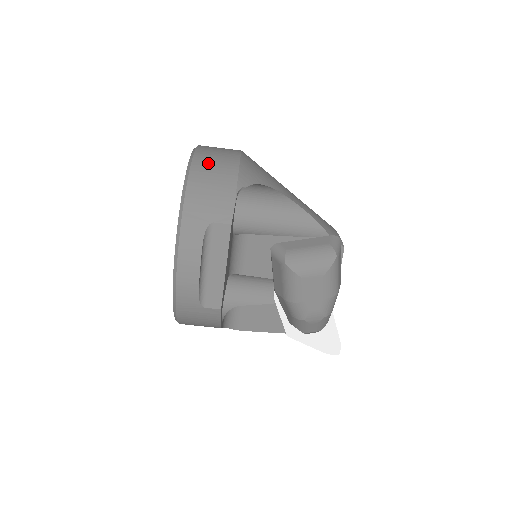
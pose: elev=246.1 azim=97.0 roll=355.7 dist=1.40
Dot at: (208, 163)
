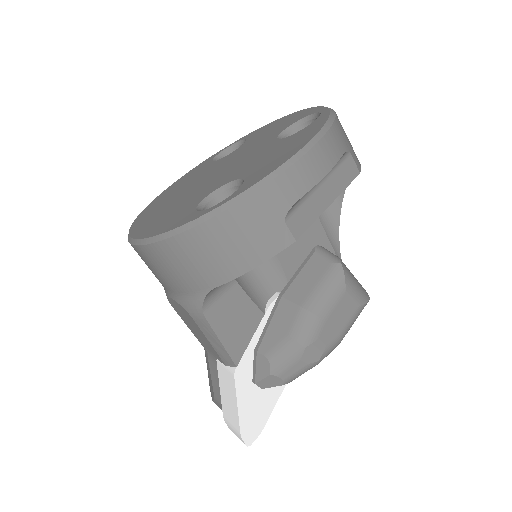
Dot at: occluded
